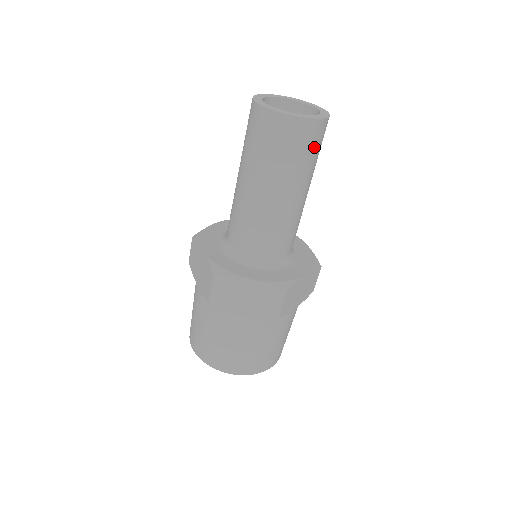
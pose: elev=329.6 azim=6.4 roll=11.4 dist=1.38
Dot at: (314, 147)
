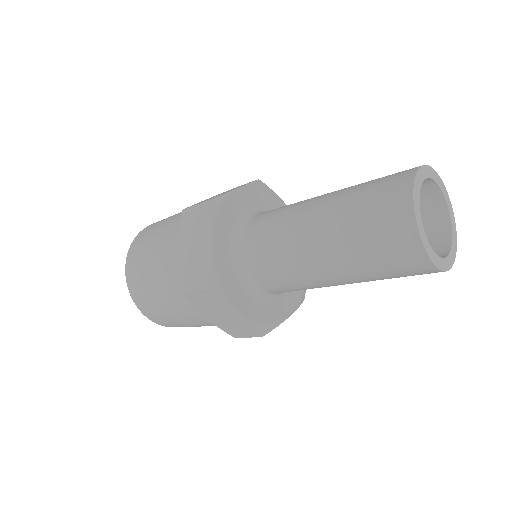
Dot at: occluded
